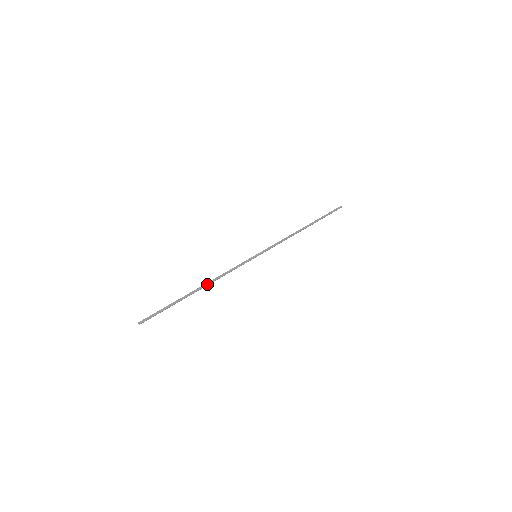
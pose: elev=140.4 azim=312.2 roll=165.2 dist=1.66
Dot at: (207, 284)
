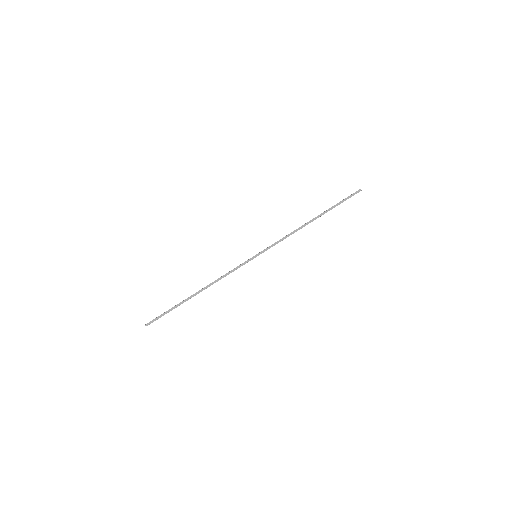
Dot at: (206, 288)
